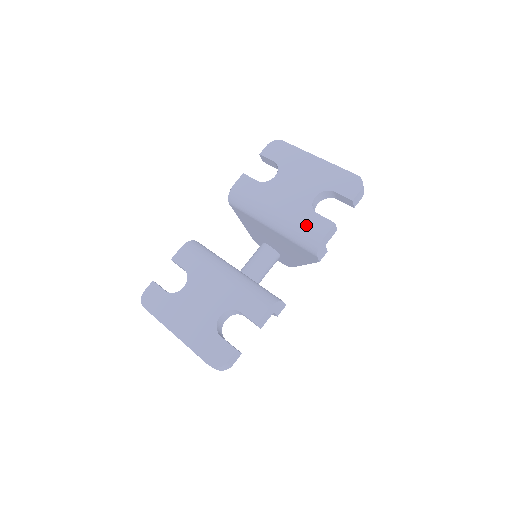
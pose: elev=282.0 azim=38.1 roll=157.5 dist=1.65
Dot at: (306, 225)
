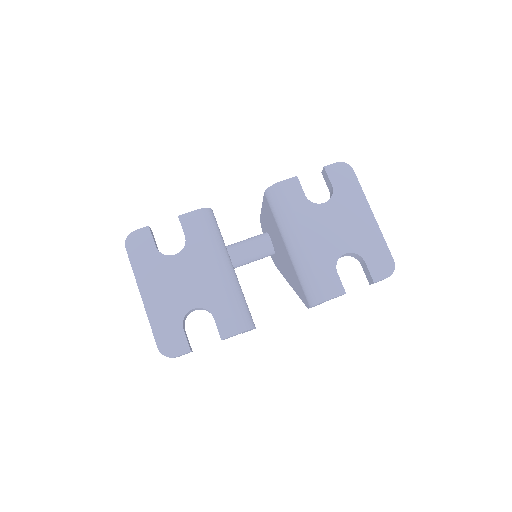
Dot at: (320, 276)
